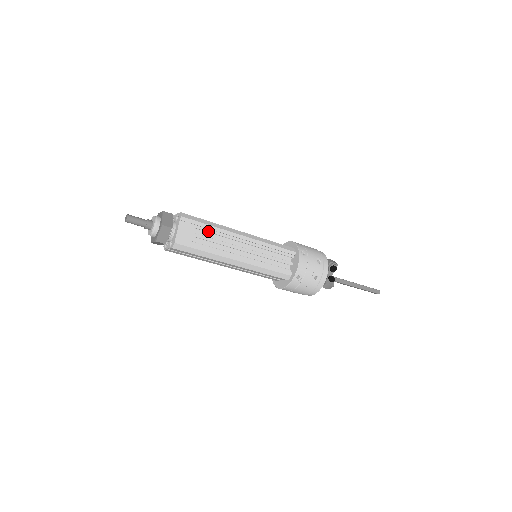
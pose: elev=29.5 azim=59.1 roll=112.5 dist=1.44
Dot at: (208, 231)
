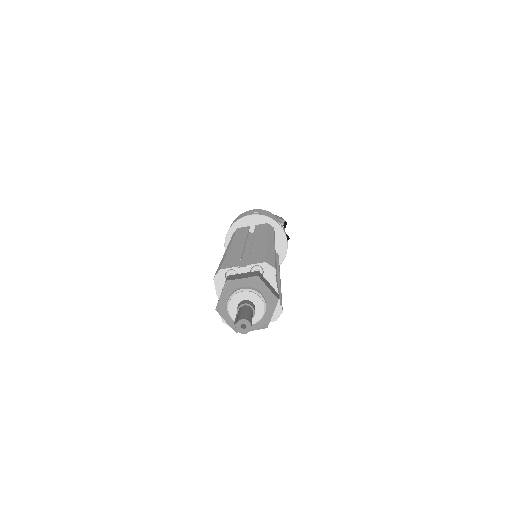
Dot at: occluded
